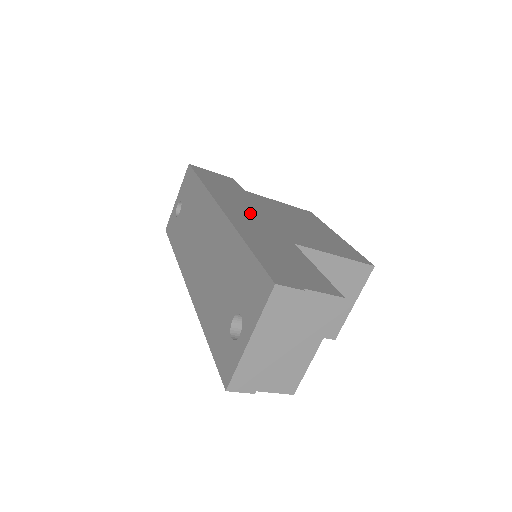
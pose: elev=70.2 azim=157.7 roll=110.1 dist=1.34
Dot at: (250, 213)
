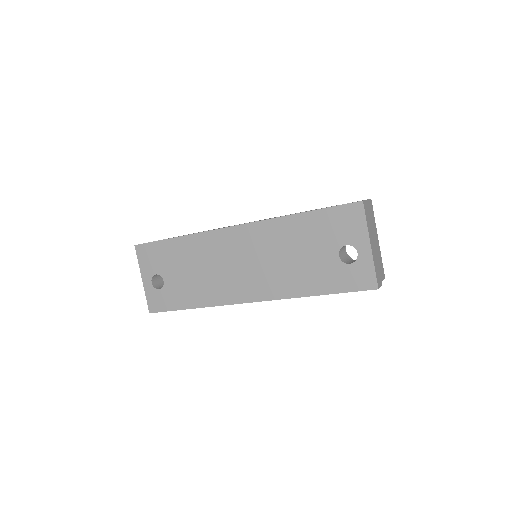
Dot at: occluded
